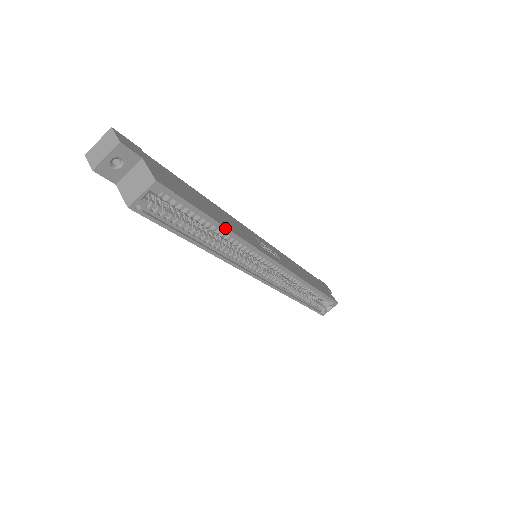
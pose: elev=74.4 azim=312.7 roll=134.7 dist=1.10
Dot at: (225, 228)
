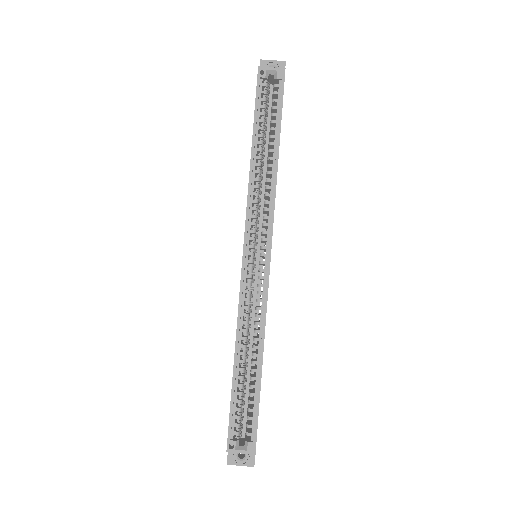
Dot at: (278, 154)
